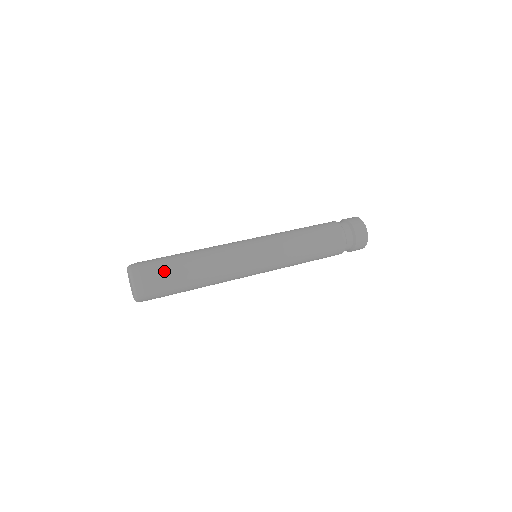
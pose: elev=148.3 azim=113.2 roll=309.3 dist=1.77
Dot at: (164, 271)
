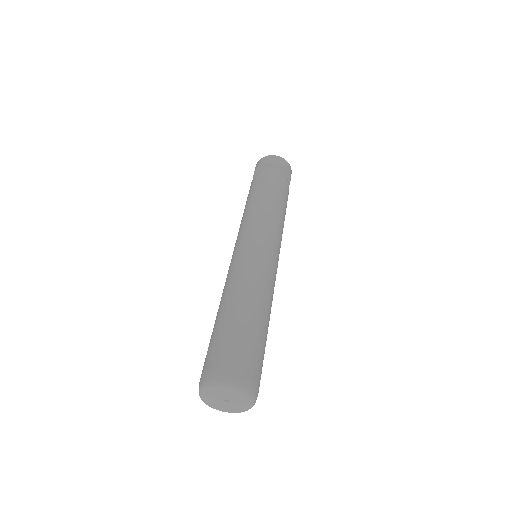
Dot at: (263, 358)
